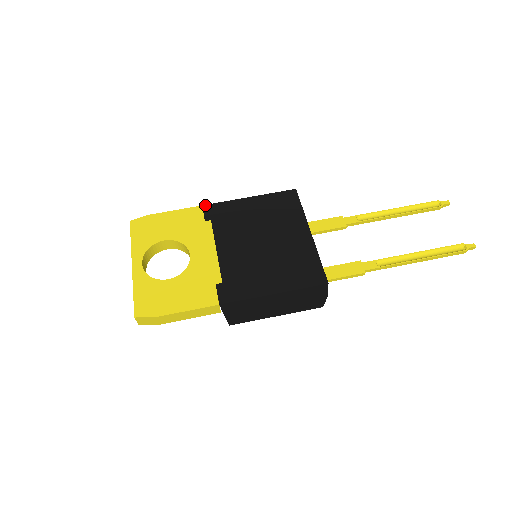
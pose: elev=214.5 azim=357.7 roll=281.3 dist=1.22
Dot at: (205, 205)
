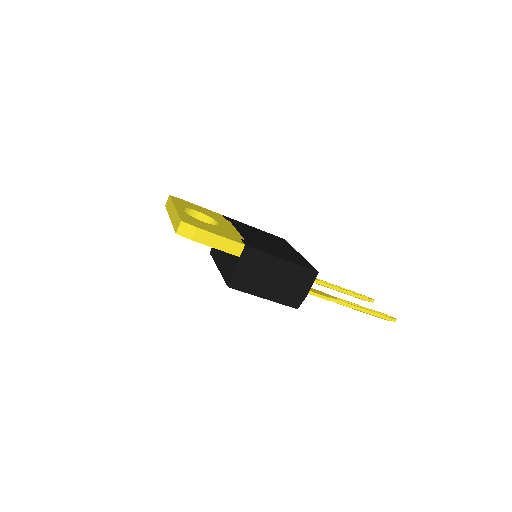
Dot at: occluded
